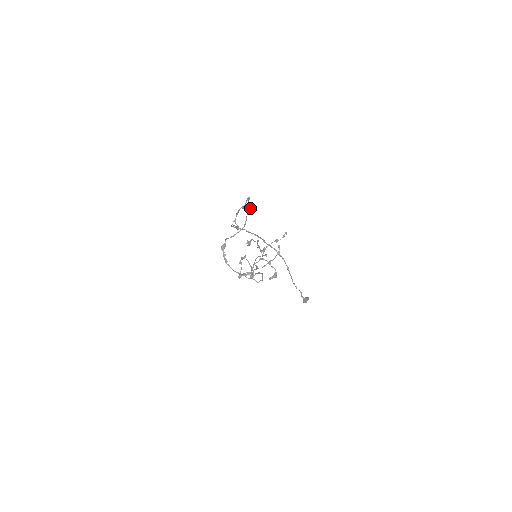
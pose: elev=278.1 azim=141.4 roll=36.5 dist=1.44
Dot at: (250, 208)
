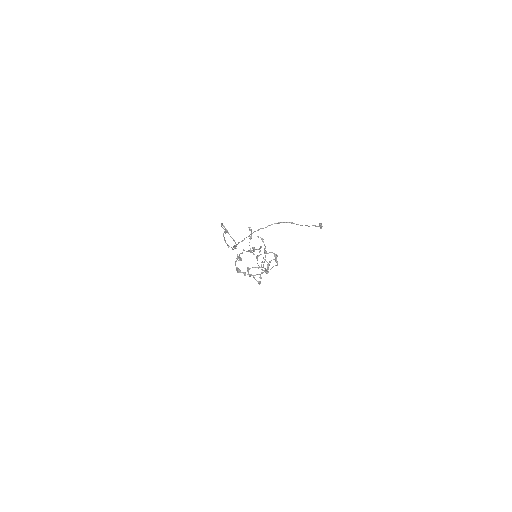
Dot at: (227, 230)
